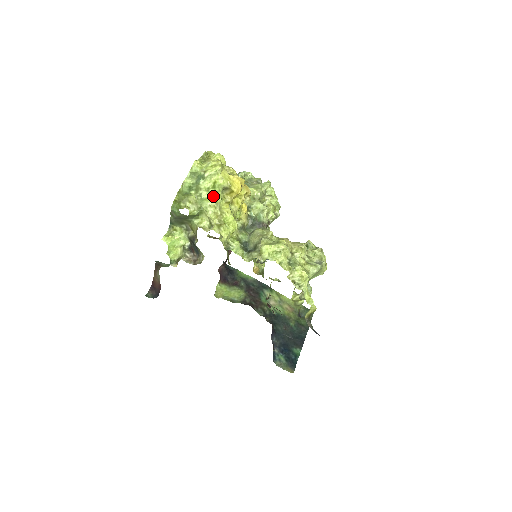
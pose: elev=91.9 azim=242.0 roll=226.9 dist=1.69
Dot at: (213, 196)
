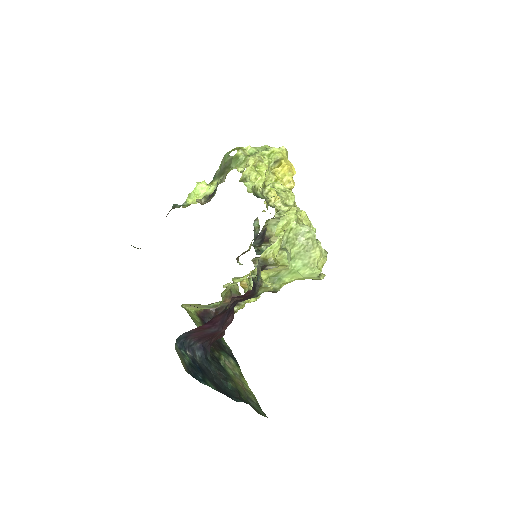
Dot at: (263, 157)
